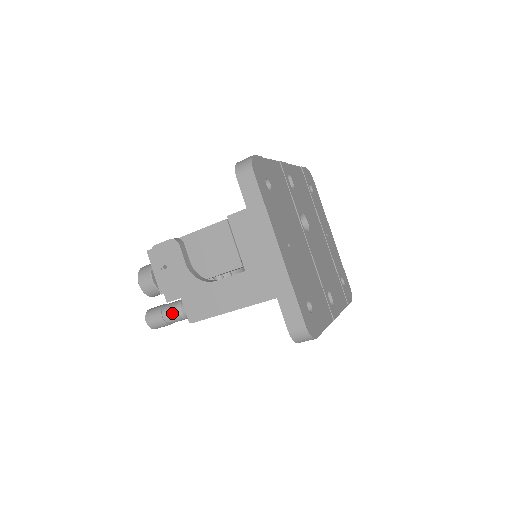
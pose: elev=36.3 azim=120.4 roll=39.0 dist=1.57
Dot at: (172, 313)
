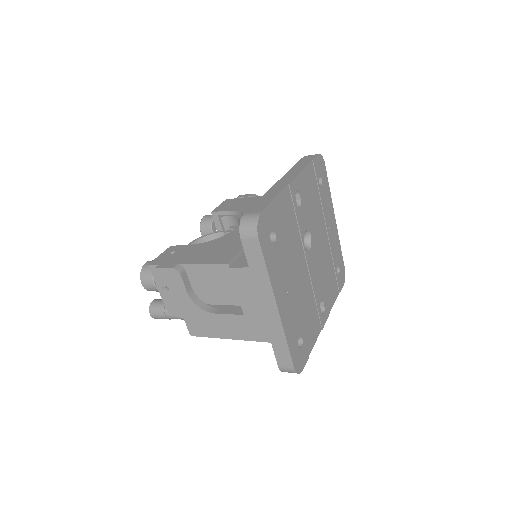
Dot at: (174, 315)
